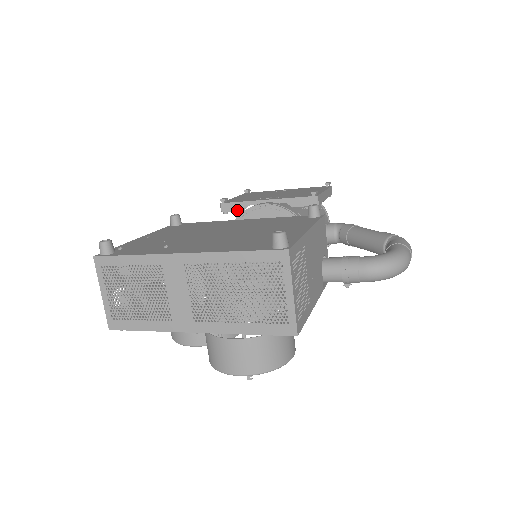
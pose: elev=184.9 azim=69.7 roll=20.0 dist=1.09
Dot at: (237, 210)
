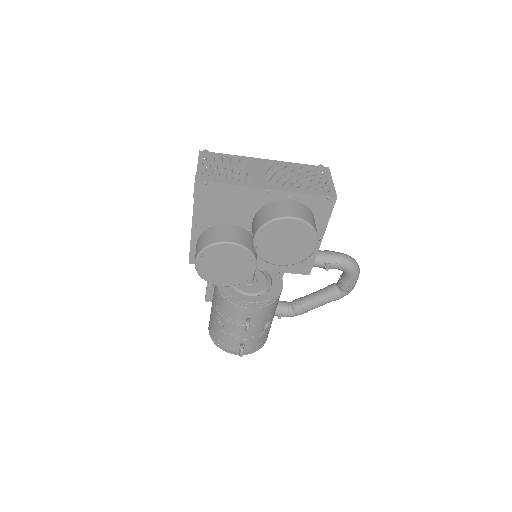
Dot at: occluded
